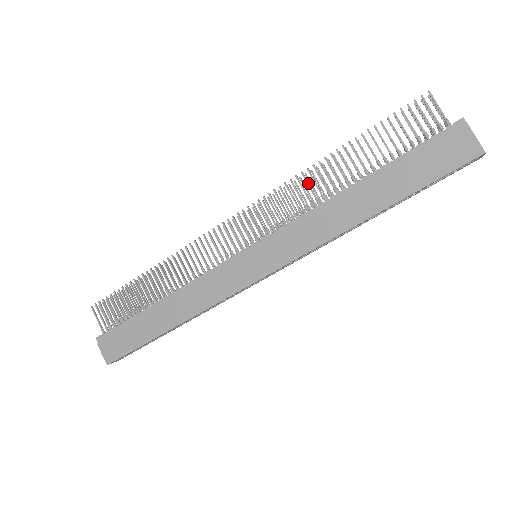
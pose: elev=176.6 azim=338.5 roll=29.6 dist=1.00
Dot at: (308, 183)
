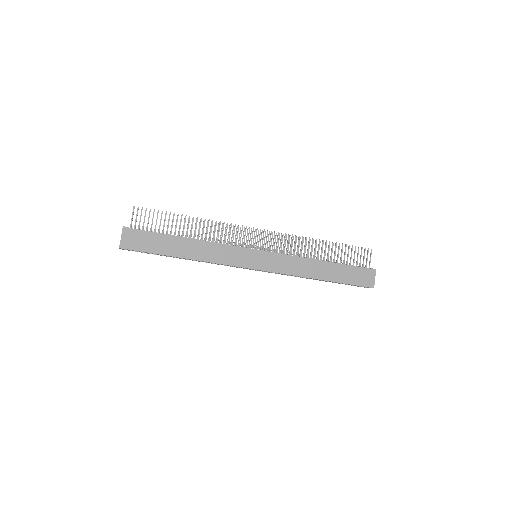
Dot at: occluded
